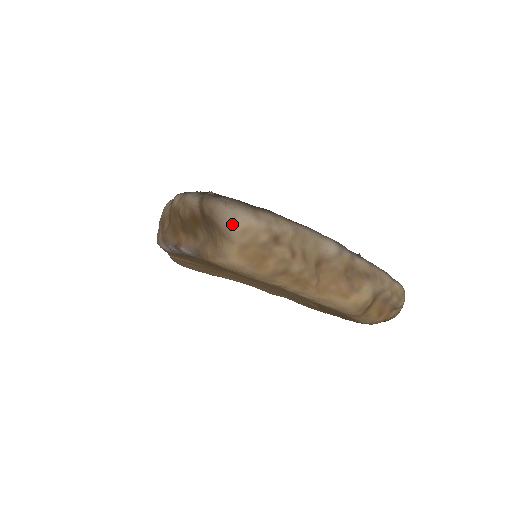
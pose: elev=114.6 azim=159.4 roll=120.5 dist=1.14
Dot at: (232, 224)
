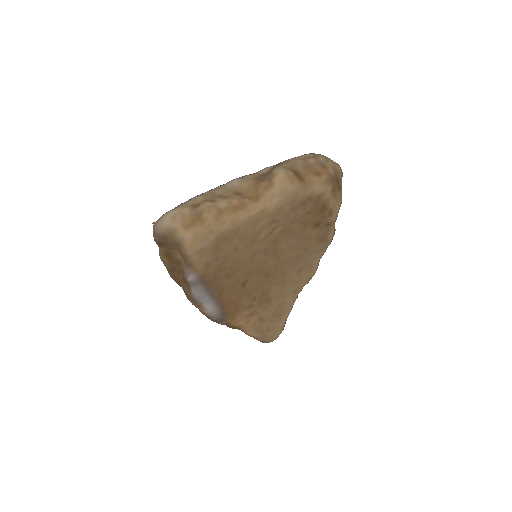
Dot at: (165, 223)
